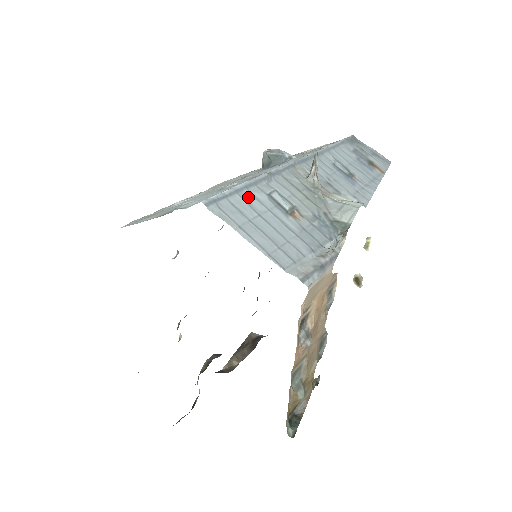
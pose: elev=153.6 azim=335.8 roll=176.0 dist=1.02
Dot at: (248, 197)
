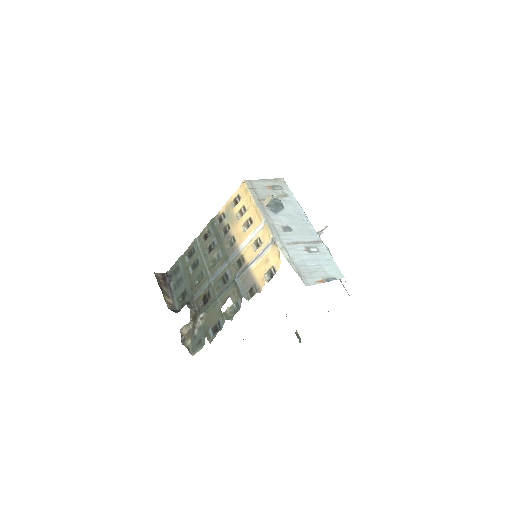
Dot at: occluded
